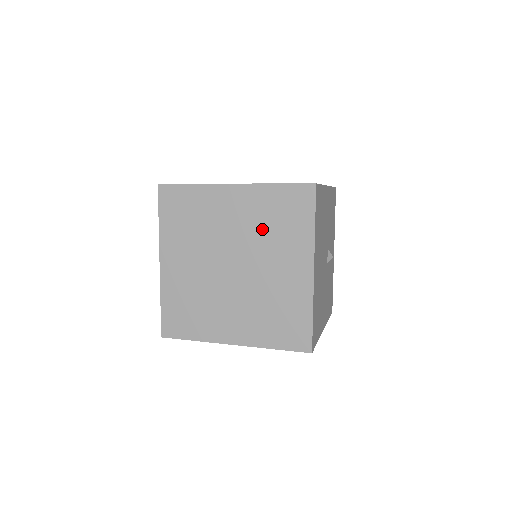
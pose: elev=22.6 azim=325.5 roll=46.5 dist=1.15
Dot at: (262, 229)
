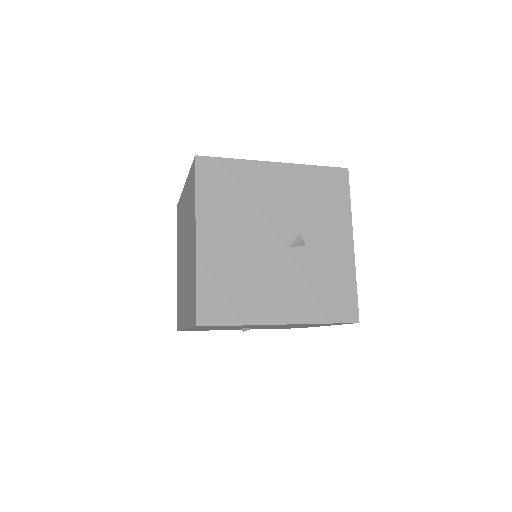
Dot at: (188, 214)
